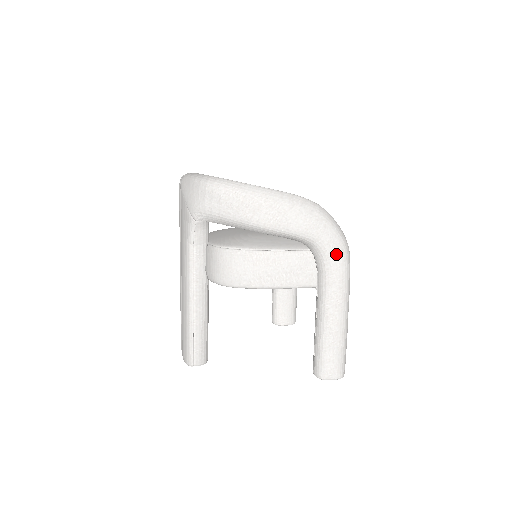
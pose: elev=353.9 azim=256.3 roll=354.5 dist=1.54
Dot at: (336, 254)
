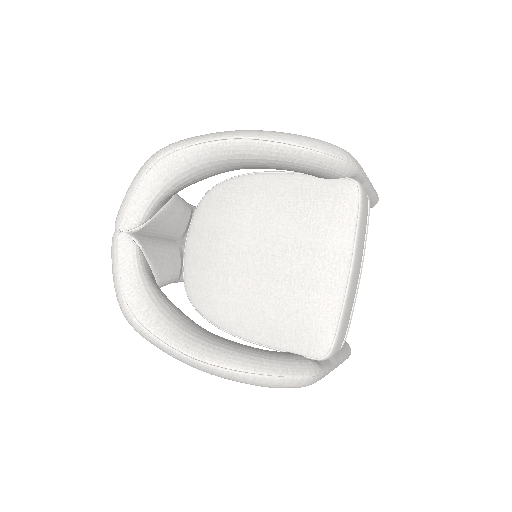
Dot at: occluded
